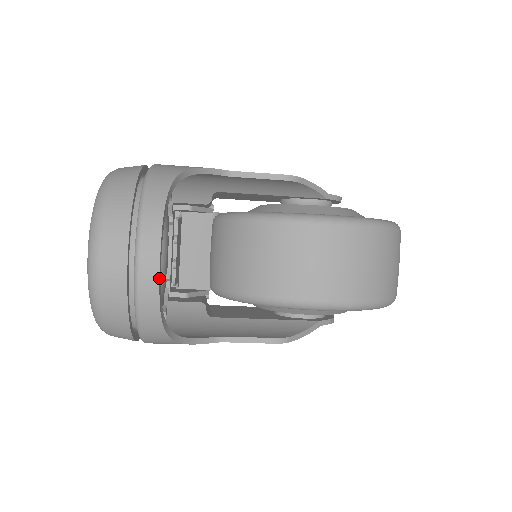
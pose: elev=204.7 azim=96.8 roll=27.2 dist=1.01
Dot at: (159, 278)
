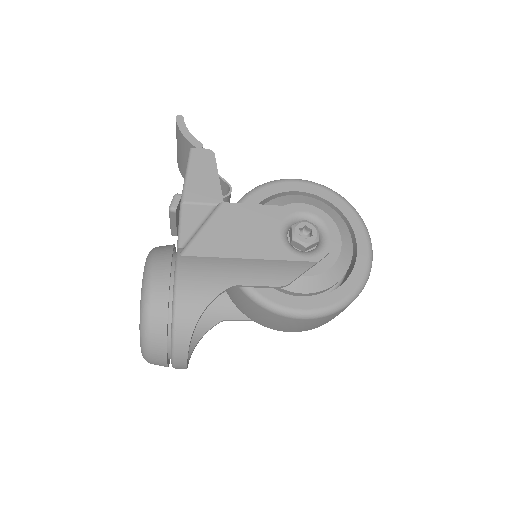
Dot at: occluded
